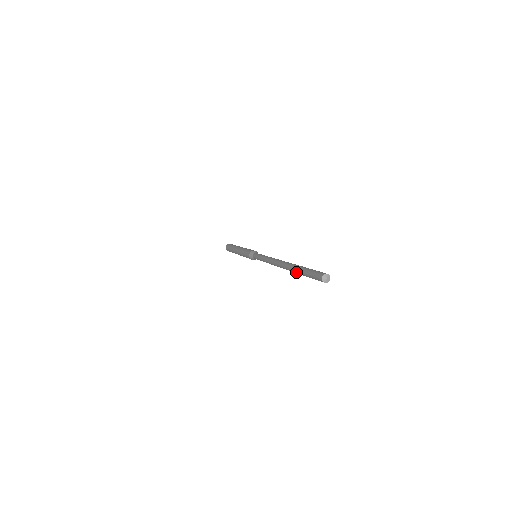
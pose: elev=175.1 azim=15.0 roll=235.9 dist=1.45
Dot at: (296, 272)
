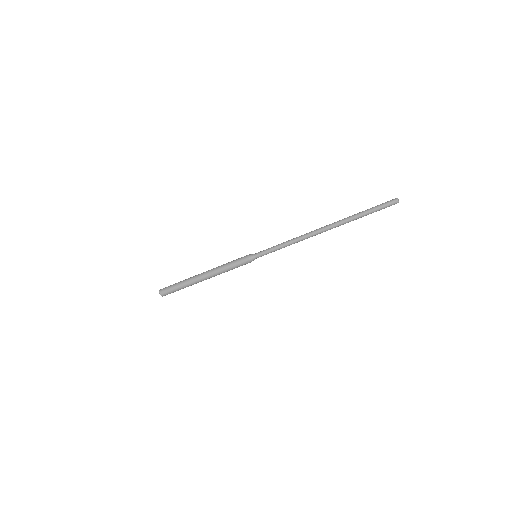
Dot at: (356, 218)
